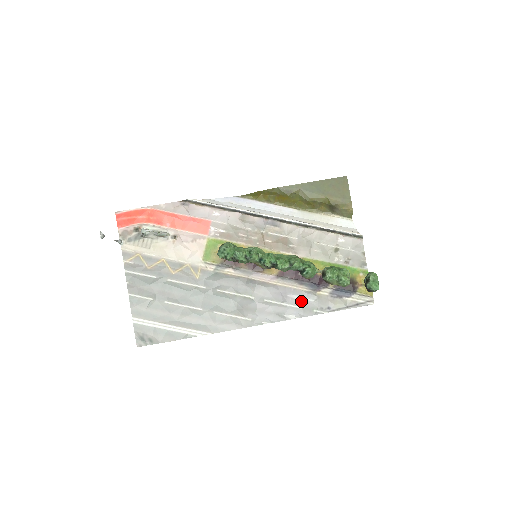
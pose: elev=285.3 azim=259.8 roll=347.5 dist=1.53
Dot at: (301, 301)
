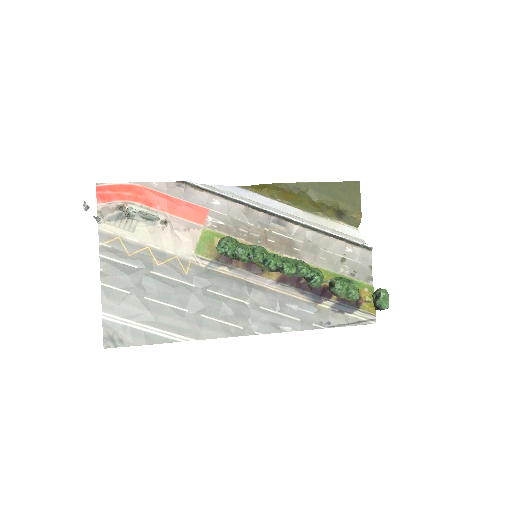
Dot at: (300, 312)
